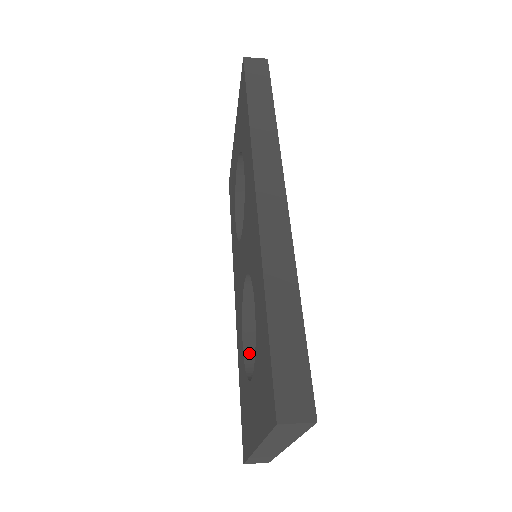
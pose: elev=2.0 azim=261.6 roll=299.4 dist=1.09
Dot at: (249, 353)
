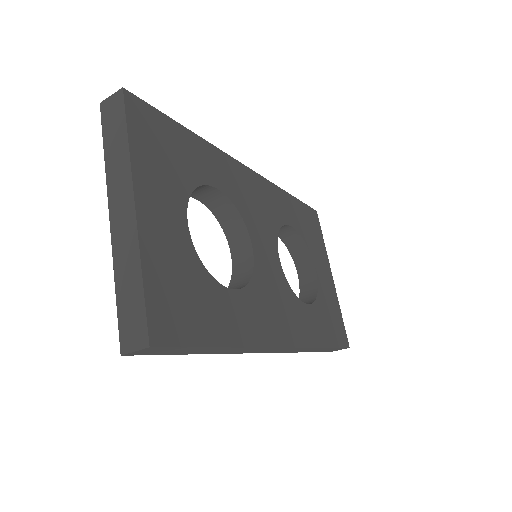
Dot at: occluded
